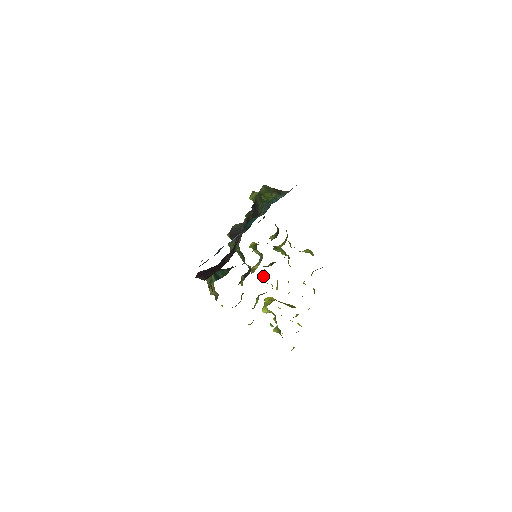
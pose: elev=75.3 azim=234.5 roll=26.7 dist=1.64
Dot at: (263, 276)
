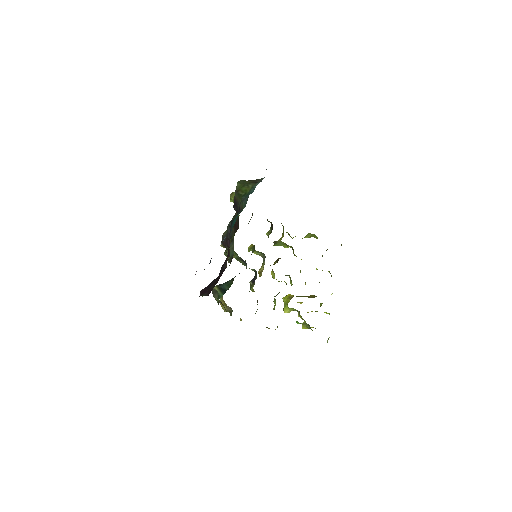
Dot at: (273, 276)
